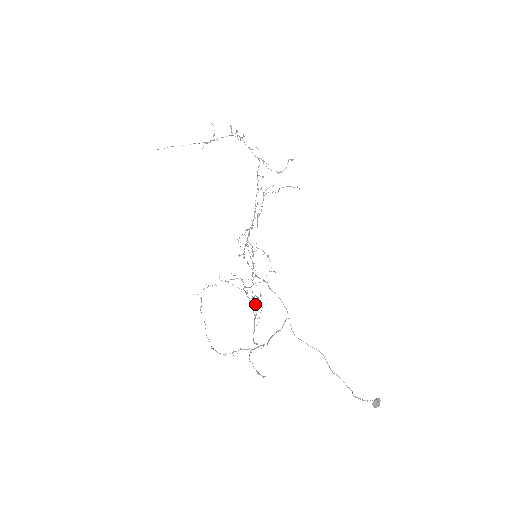
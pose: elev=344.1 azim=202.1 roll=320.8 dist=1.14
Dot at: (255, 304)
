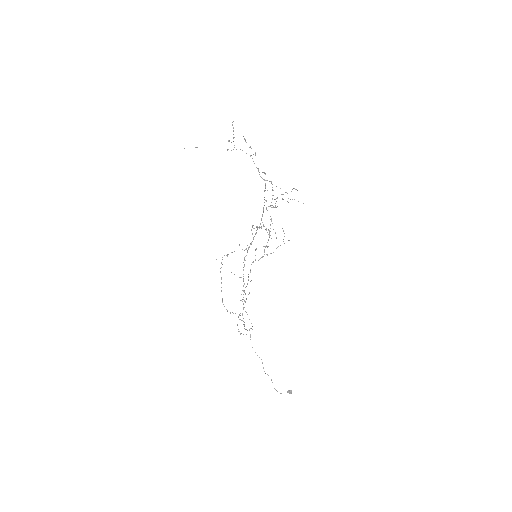
Dot at: (242, 299)
